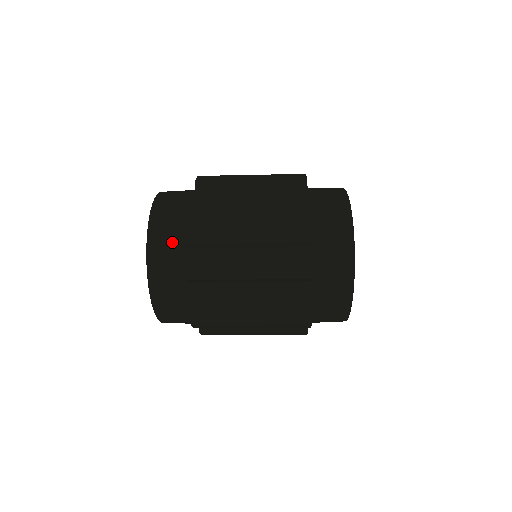
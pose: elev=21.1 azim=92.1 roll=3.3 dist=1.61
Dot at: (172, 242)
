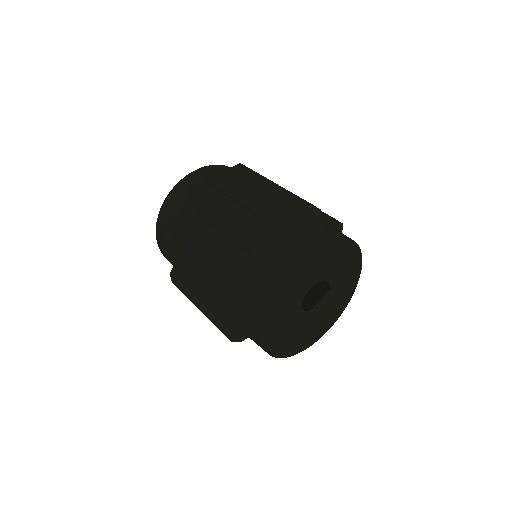
Dot at: (168, 258)
